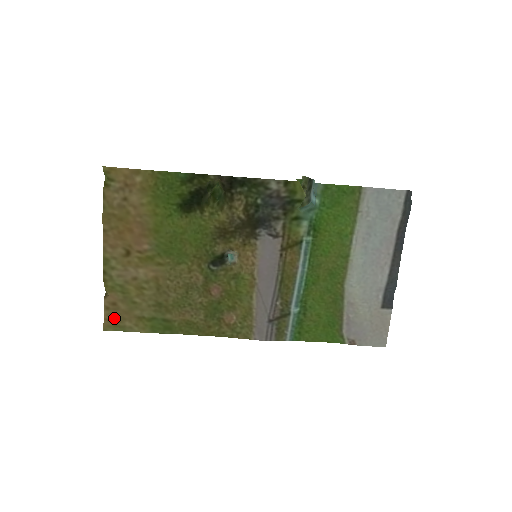
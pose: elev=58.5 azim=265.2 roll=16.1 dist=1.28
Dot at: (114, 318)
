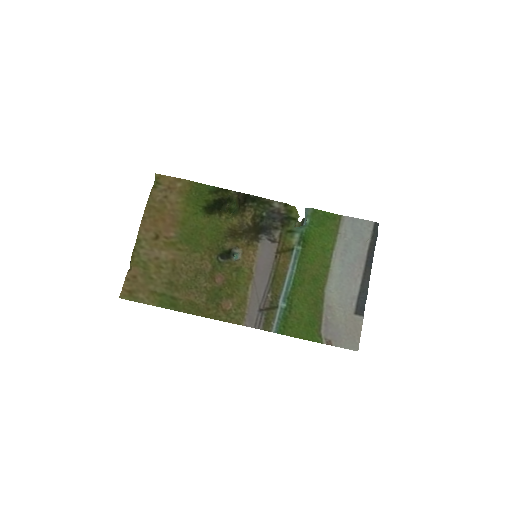
Dot at: (131, 289)
